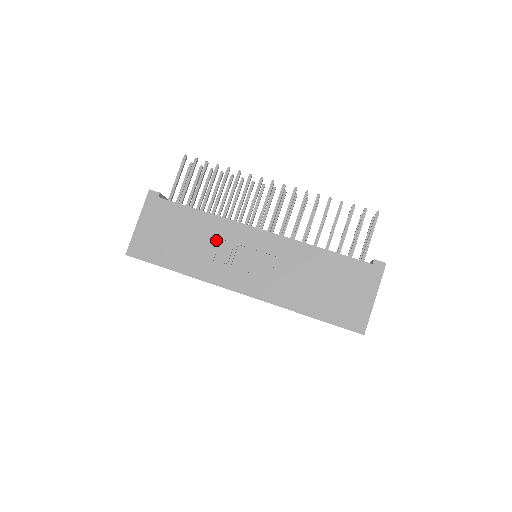
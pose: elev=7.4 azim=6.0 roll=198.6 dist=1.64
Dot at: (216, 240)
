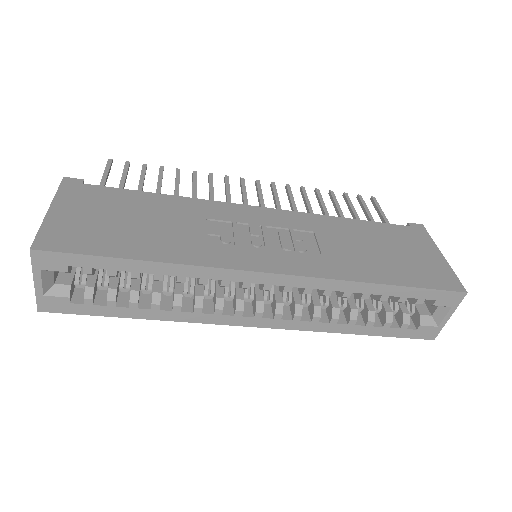
Dot at: (200, 220)
